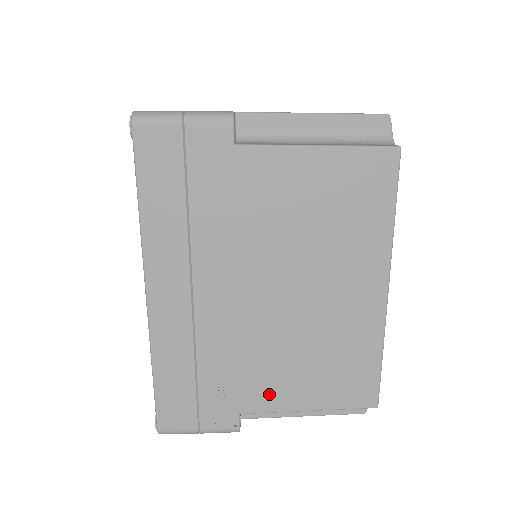
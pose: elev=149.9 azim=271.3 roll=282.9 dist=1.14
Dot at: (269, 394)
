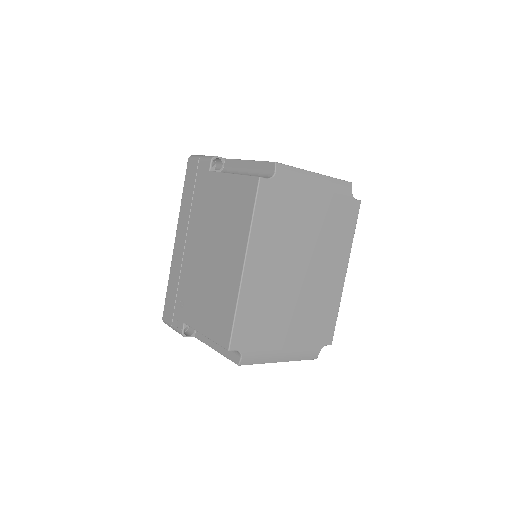
Dot at: (194, 316)
